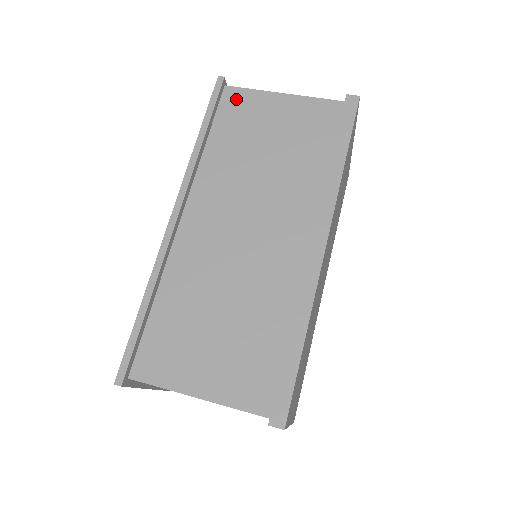
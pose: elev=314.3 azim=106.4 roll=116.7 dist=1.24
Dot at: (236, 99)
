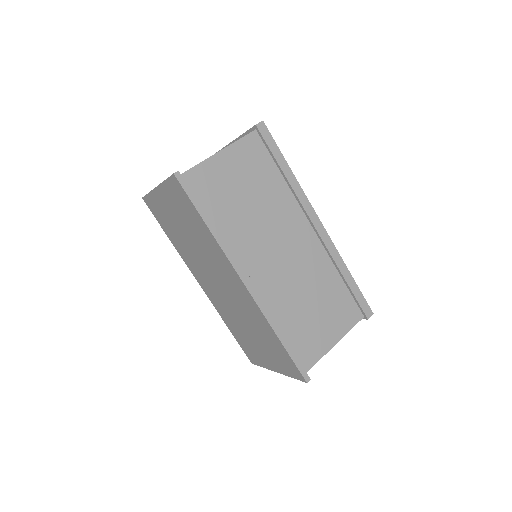
Dot at: (197, 179)
